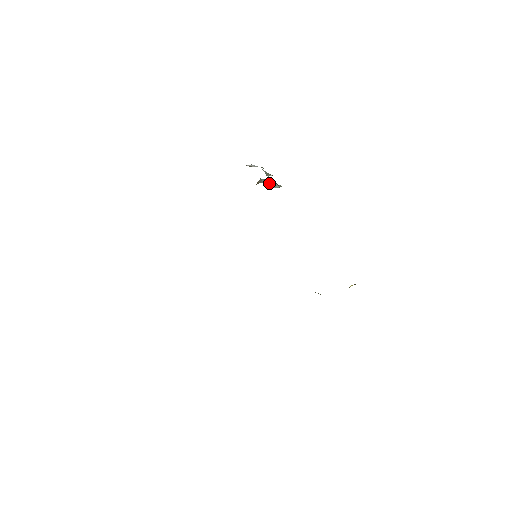
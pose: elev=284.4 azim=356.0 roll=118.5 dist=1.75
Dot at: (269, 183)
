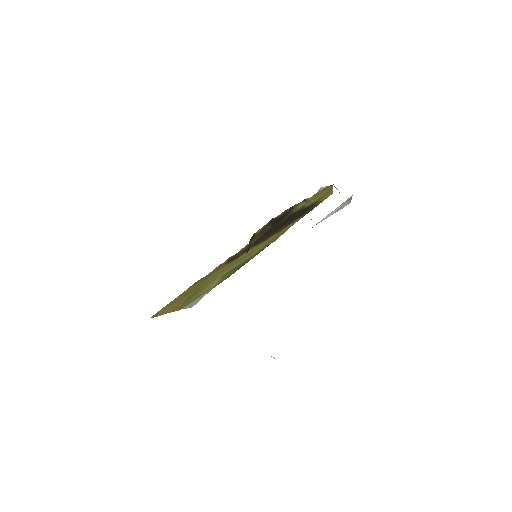
Dot at: occluded
